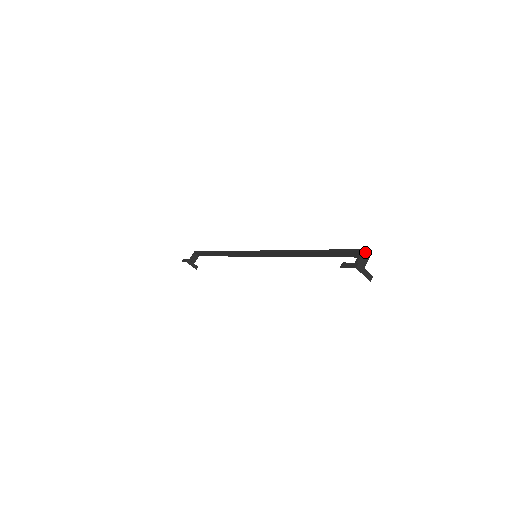
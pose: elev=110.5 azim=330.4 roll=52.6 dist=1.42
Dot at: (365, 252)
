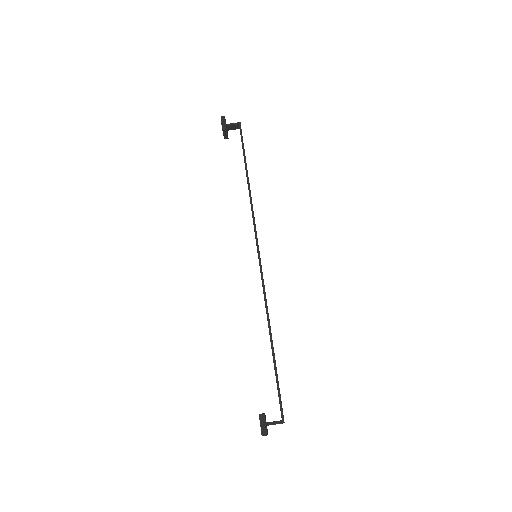
Dot at: occluded
